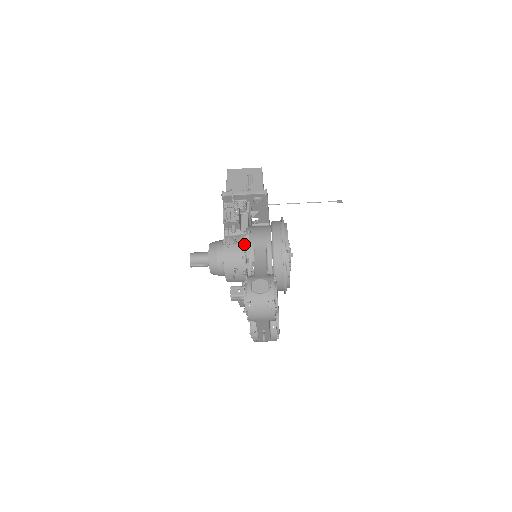
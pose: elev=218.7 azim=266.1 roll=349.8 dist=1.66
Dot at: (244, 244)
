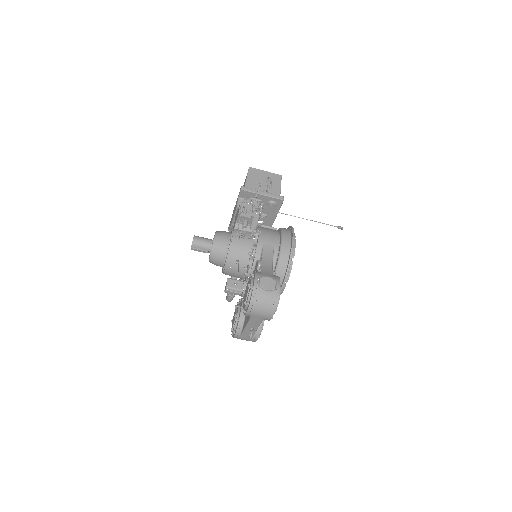
Dot at: (252, 241)
